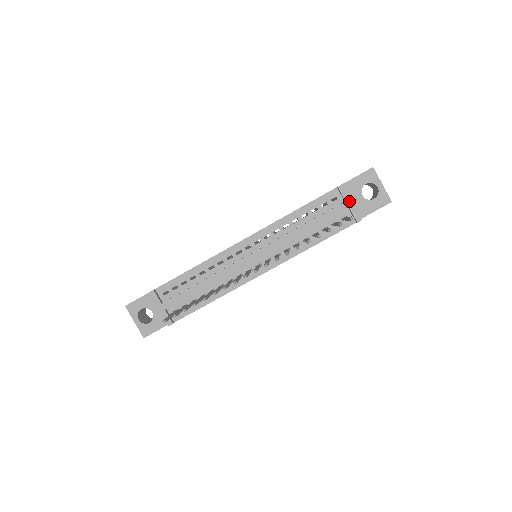
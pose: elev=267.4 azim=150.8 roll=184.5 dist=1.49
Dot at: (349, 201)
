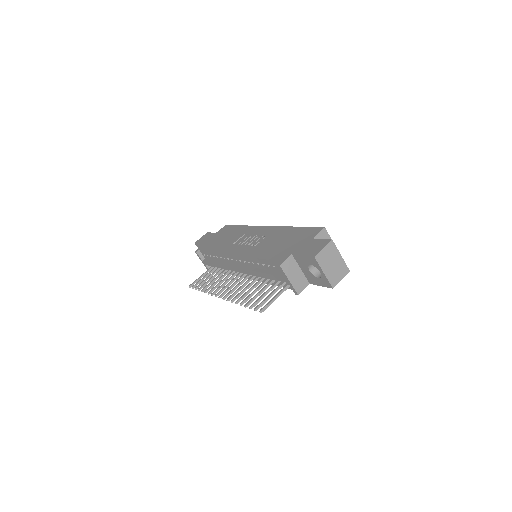
Dot at: (287, 278)
